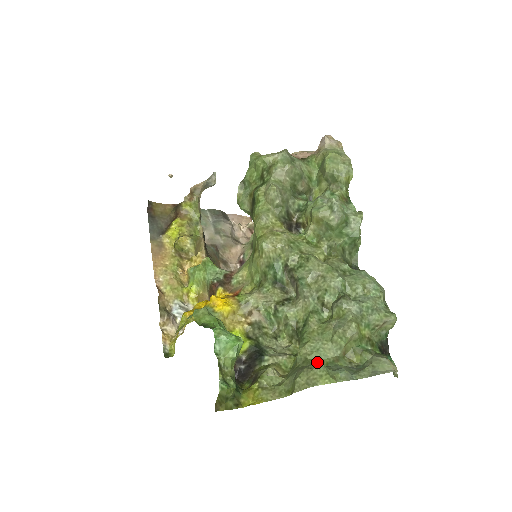
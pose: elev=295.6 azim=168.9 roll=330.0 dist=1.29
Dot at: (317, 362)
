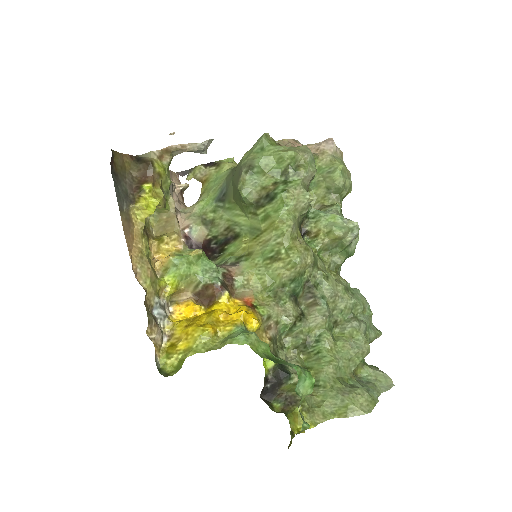
Dot at: (342, 380)
